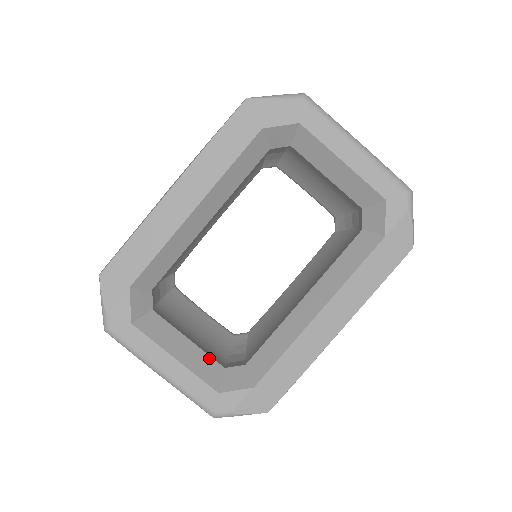
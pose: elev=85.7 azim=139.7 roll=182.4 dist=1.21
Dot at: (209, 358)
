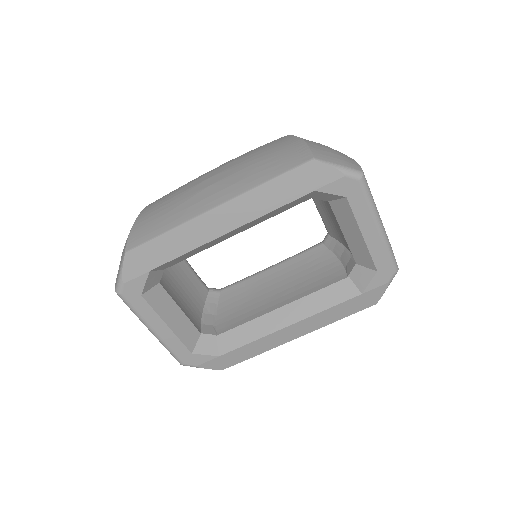
Dot at: (192, 325)
